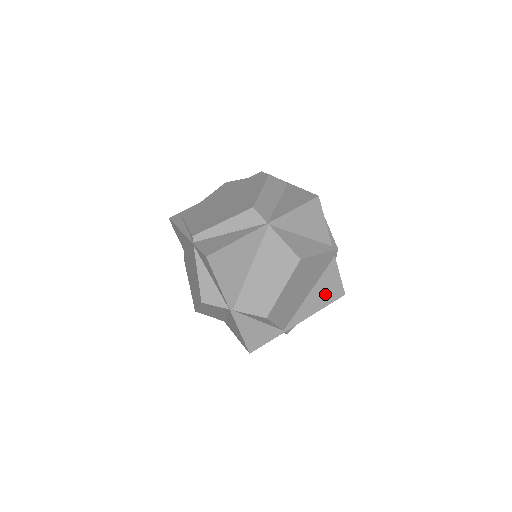
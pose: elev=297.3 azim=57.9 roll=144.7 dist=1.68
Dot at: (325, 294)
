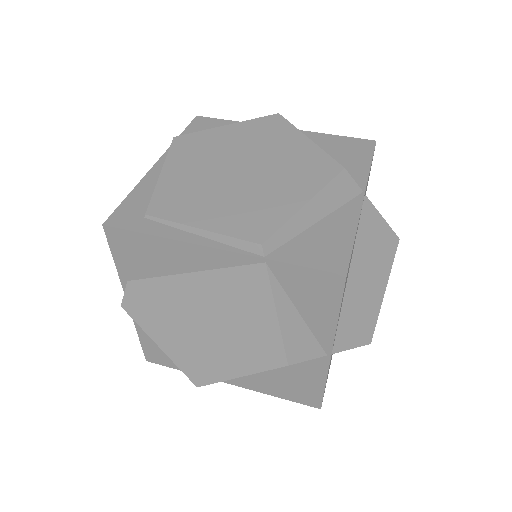
Dot at: occluded
